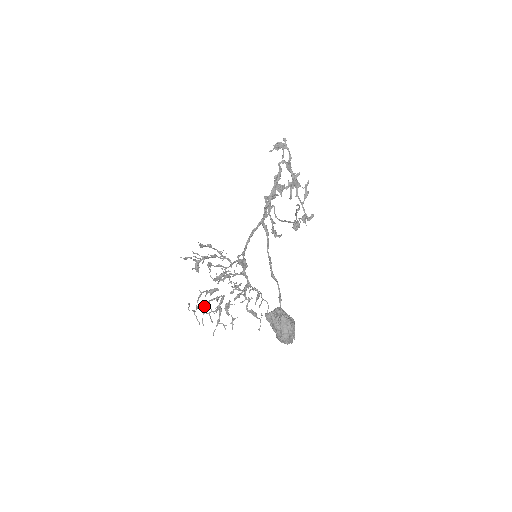
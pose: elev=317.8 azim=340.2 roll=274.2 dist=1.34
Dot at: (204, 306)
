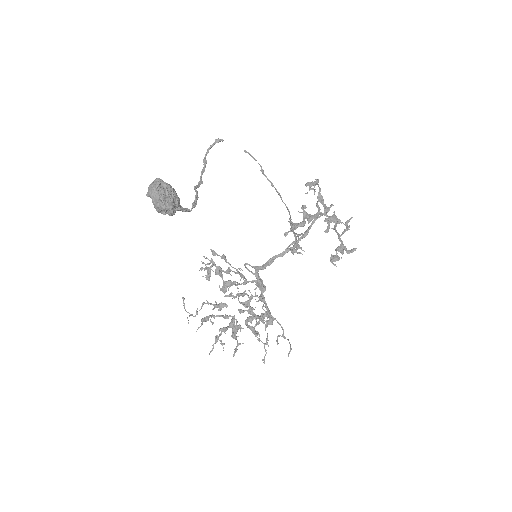
Dot at: (207, 317)
